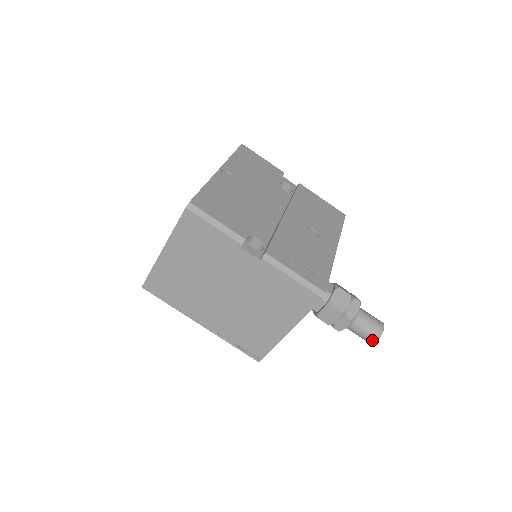
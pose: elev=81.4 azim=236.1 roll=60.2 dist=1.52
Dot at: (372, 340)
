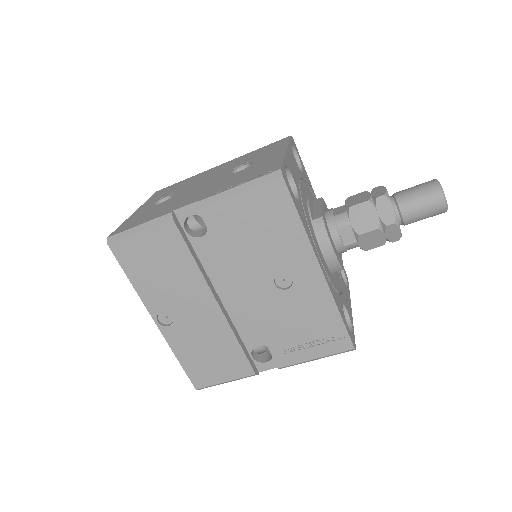
Dot at: occluded
